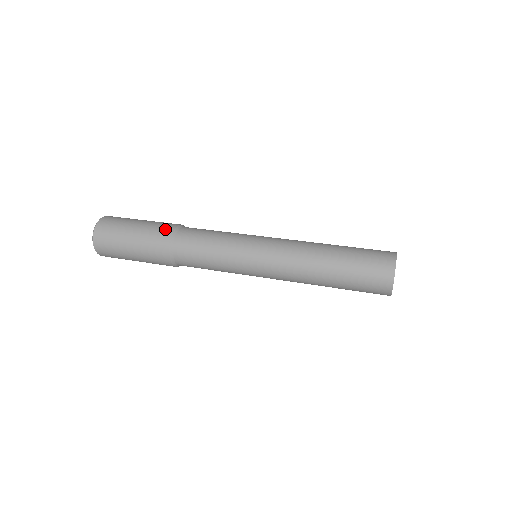
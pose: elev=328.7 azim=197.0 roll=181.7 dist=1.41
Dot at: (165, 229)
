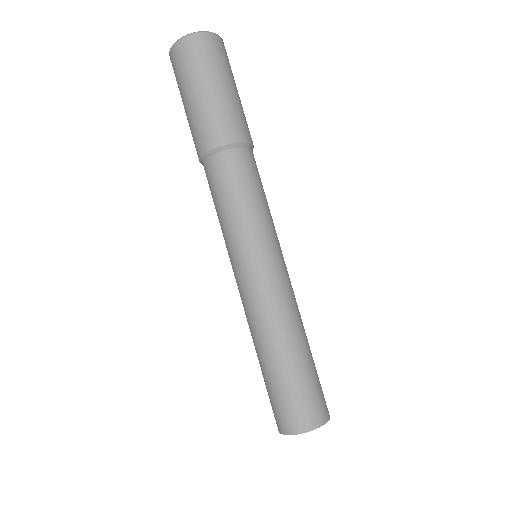
Dot at: (220, 132)
